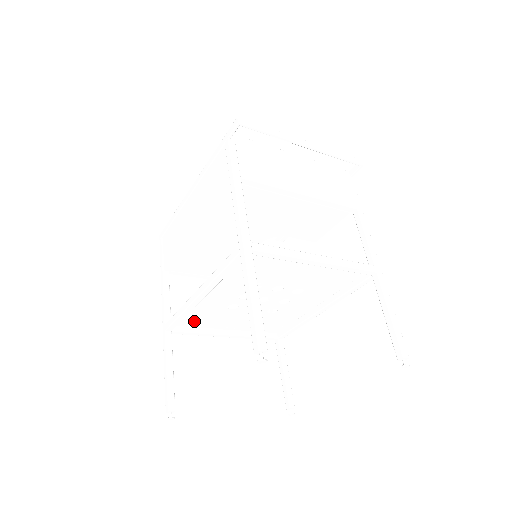
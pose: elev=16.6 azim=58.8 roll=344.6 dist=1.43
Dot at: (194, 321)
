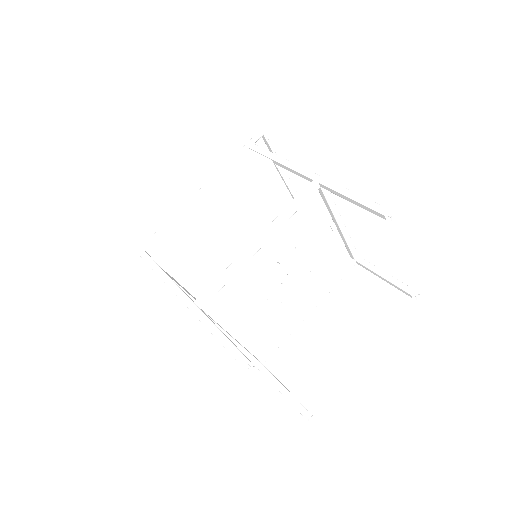
Dot at: (219, 304)
